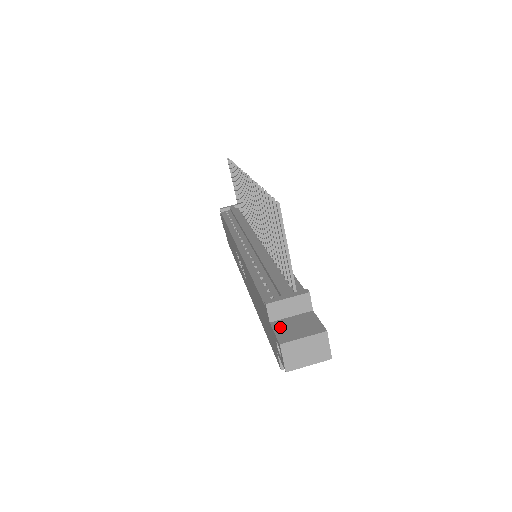
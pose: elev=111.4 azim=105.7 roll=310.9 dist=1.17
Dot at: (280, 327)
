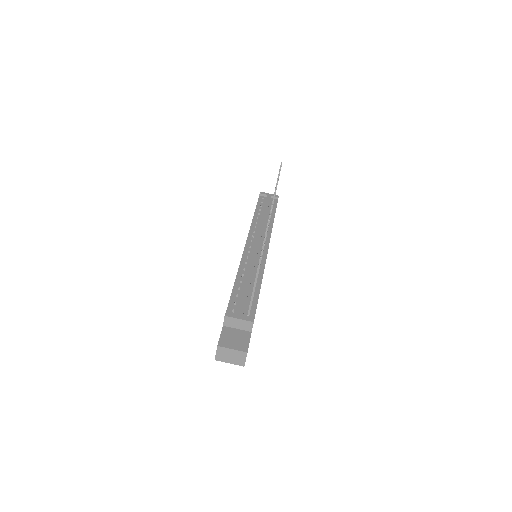
Dot at: (226, 333)
